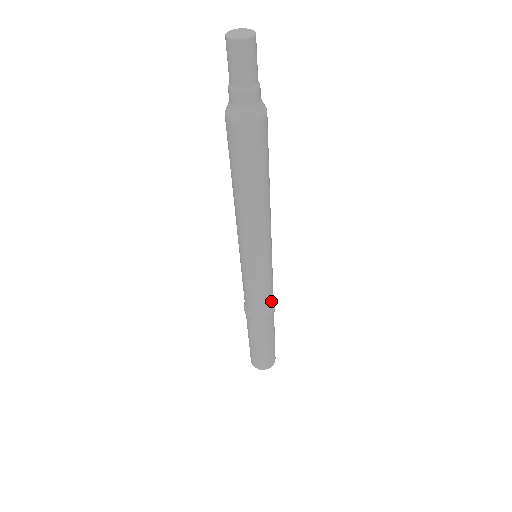
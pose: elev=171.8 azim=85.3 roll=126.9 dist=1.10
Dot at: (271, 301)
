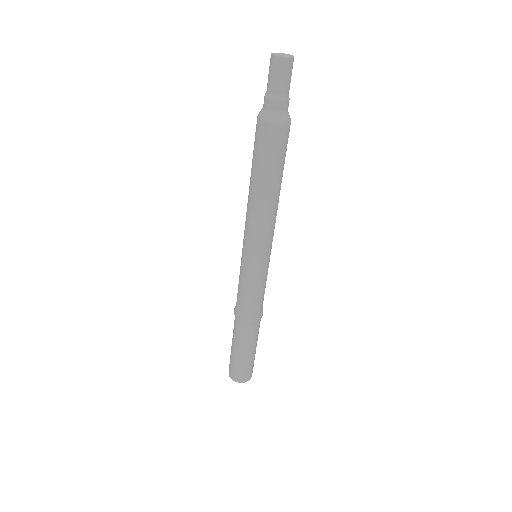
Dot at: (262, 303)
